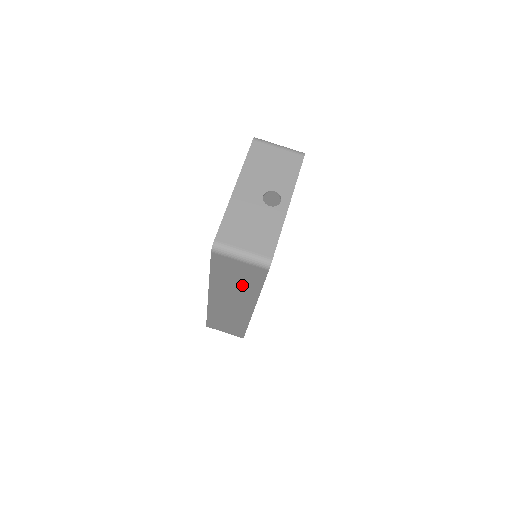
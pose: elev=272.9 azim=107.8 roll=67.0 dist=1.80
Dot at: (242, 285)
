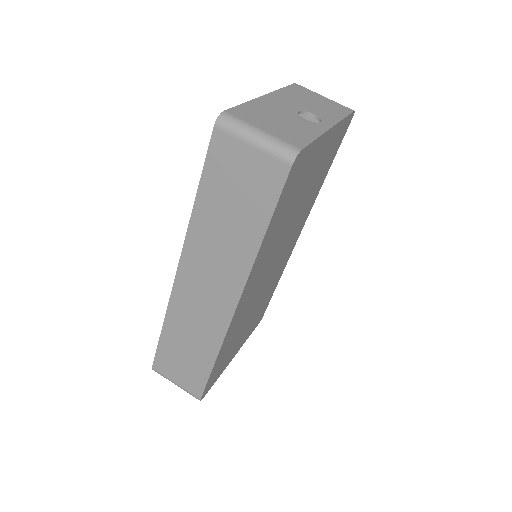
Dot at: (238, 223)
